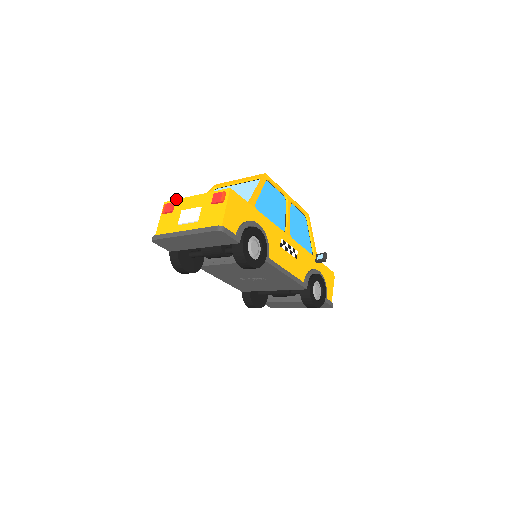
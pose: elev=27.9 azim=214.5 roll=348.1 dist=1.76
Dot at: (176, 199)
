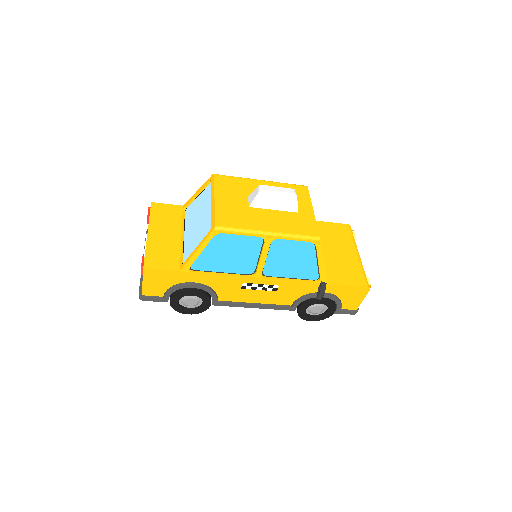
Dot at: (149, 214)
